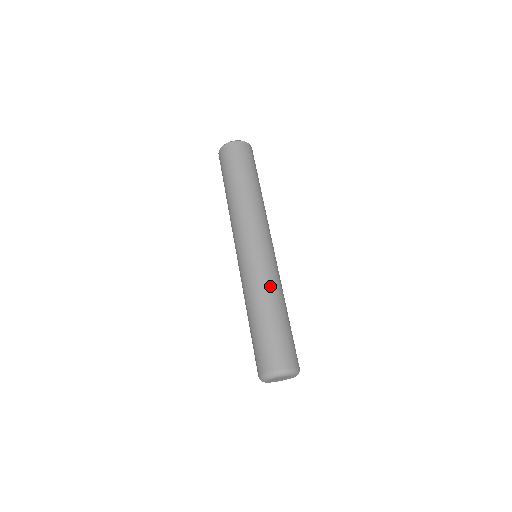
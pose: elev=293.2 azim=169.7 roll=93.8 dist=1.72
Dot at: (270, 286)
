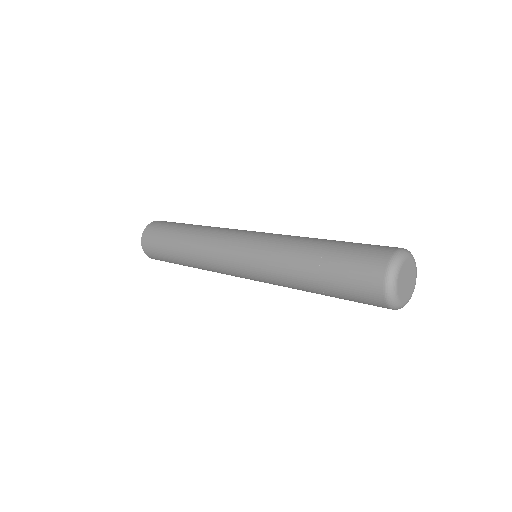
Dot at: occluded
